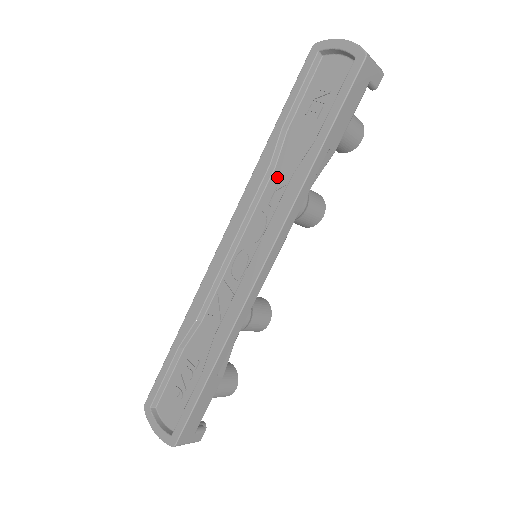
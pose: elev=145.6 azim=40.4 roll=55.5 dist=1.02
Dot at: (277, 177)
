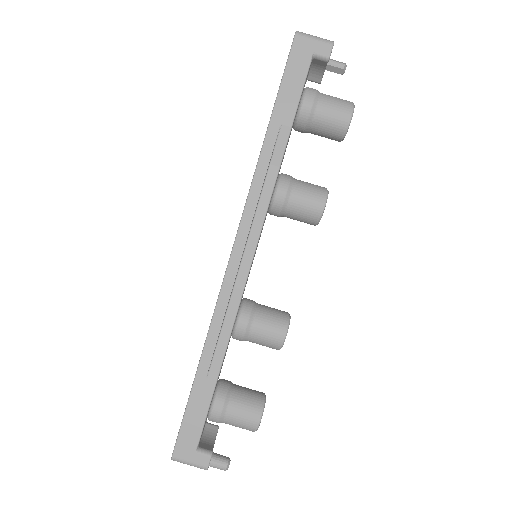
Dot at: occluded
